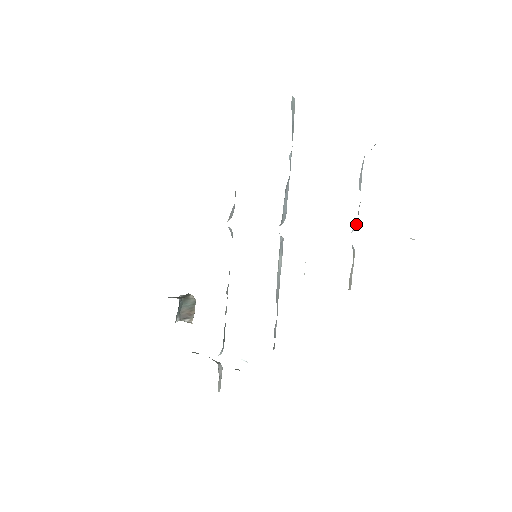
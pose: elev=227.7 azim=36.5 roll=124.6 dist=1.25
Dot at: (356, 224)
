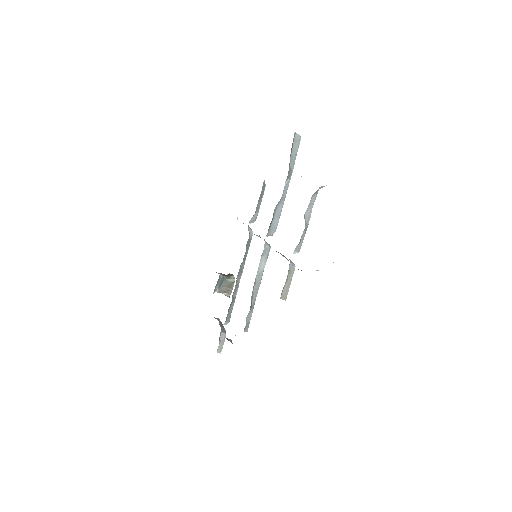
Dot at: (299, 248)
